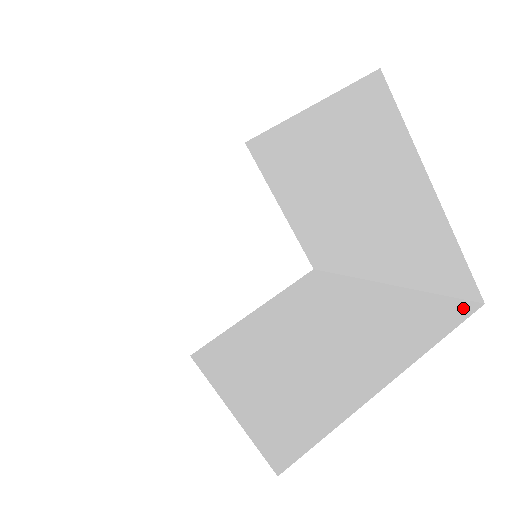
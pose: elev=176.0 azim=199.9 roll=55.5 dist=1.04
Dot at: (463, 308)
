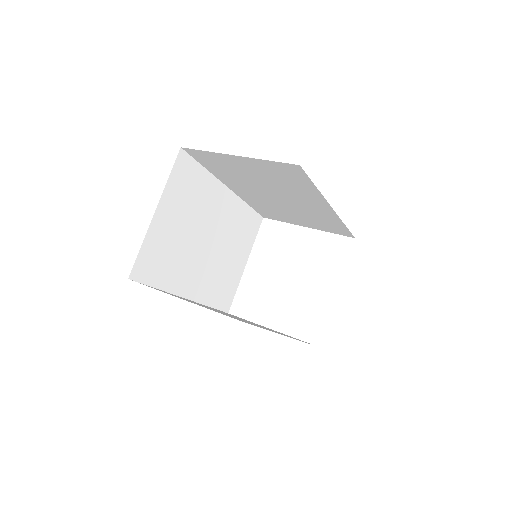
Dot at: occluded
